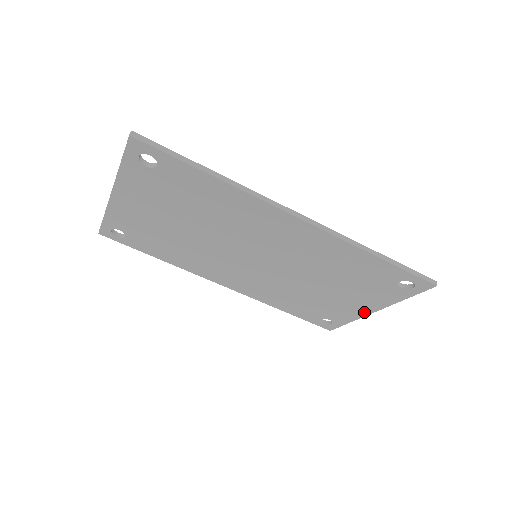
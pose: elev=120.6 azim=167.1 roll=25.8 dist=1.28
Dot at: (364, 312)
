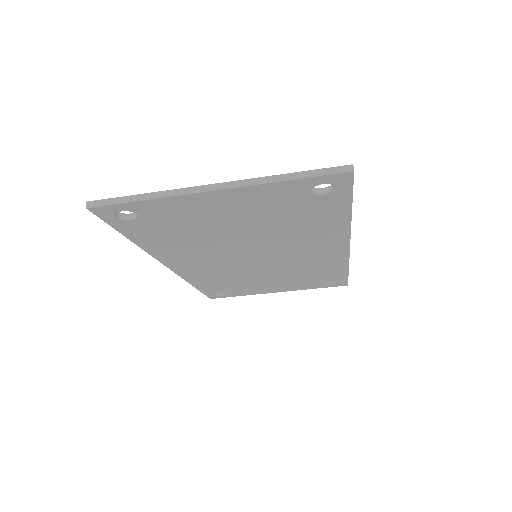
Dot at: (268, 292)
